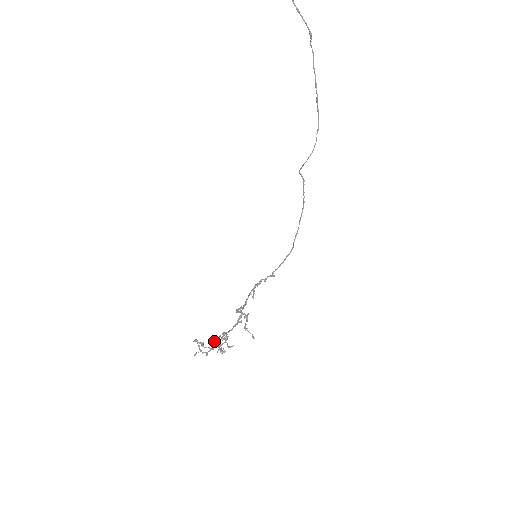
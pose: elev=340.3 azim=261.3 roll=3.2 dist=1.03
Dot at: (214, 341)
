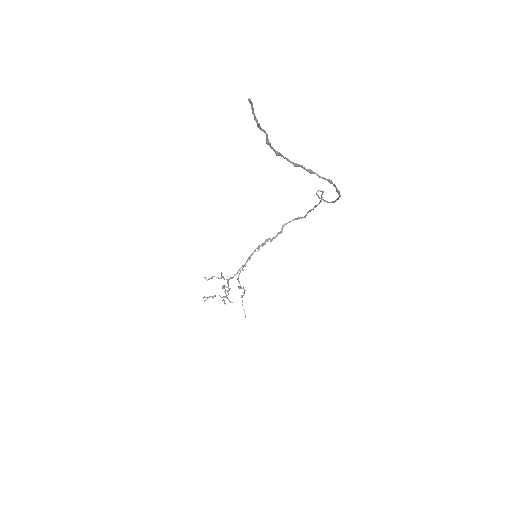
Dot at: (222, 276)
